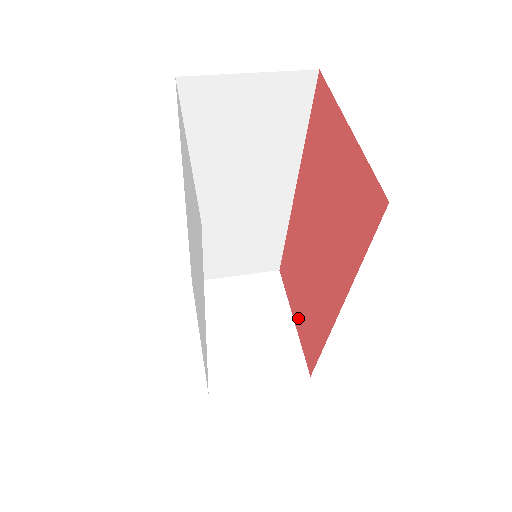
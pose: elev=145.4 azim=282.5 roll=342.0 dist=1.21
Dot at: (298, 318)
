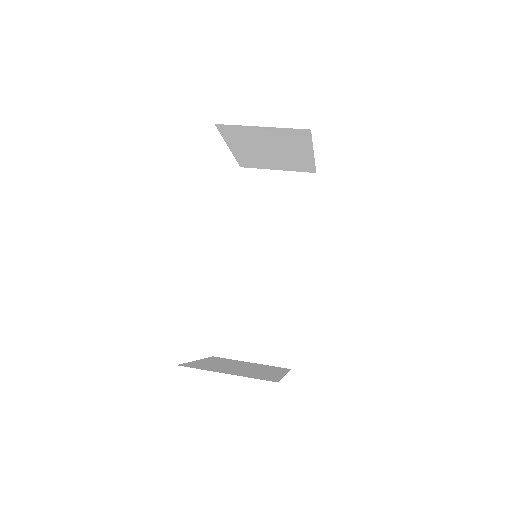
Dot at: occluded
